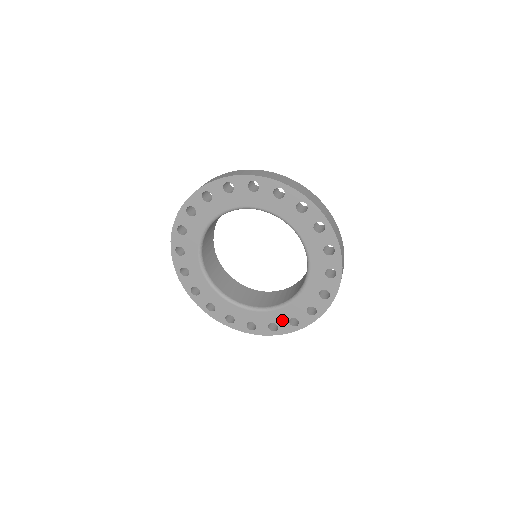
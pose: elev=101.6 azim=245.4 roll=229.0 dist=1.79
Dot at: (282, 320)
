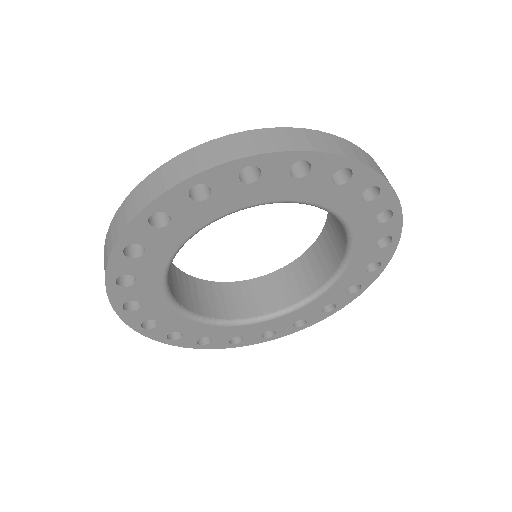
Dot at: (337, 296)
